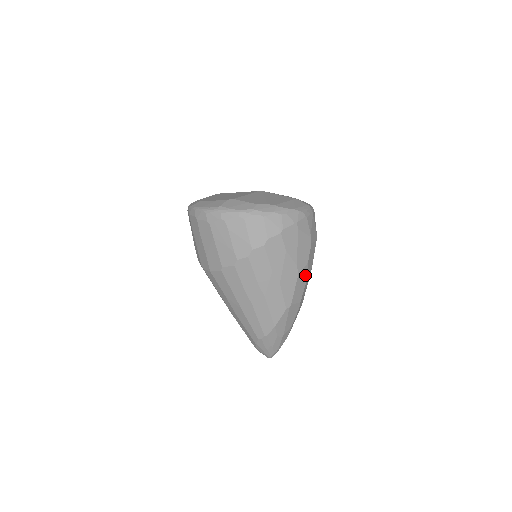
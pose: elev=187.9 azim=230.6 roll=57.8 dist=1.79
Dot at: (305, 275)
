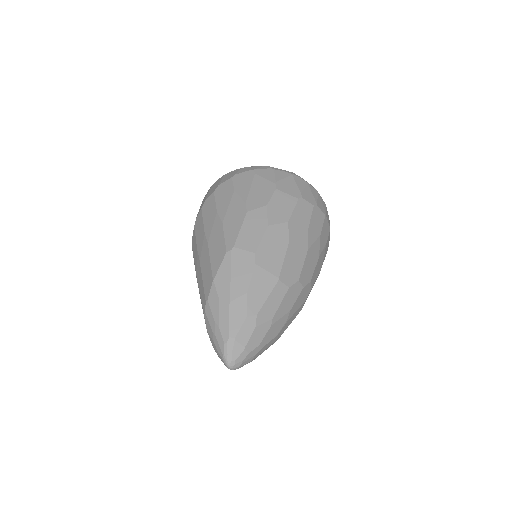
Dot at: (263, 219)
